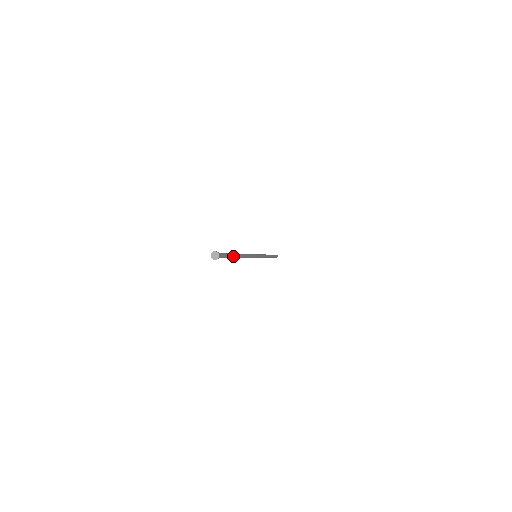
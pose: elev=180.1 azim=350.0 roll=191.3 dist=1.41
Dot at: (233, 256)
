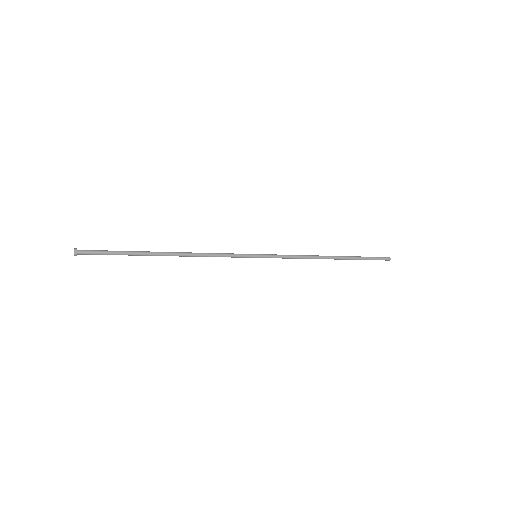
Dot at: (137, 254)
